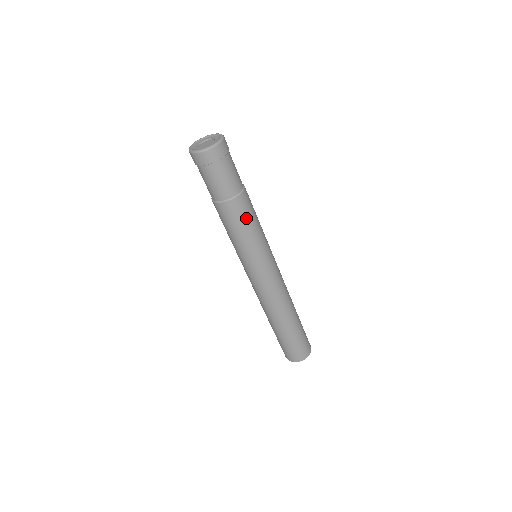
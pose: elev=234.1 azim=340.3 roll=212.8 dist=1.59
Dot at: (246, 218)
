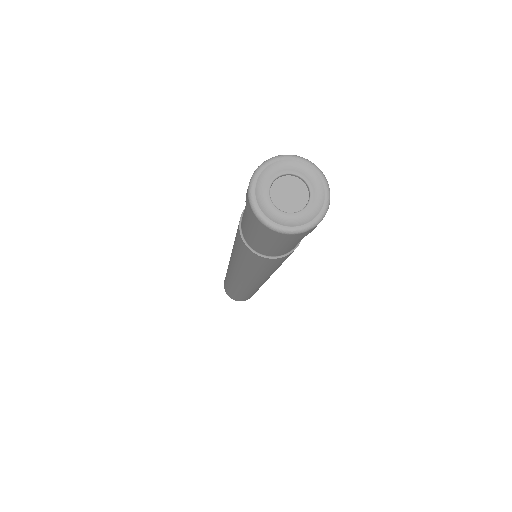
Dot at: (262, 266)
